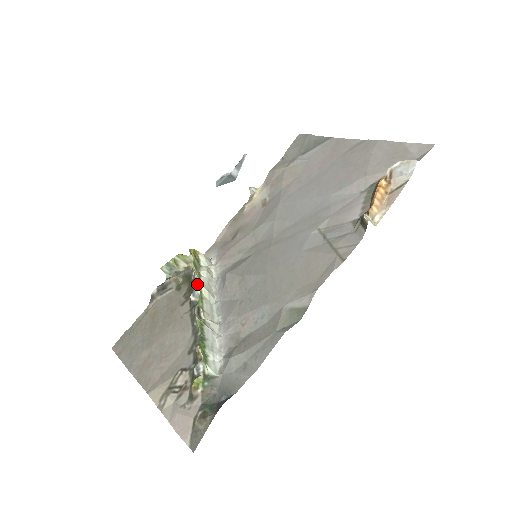
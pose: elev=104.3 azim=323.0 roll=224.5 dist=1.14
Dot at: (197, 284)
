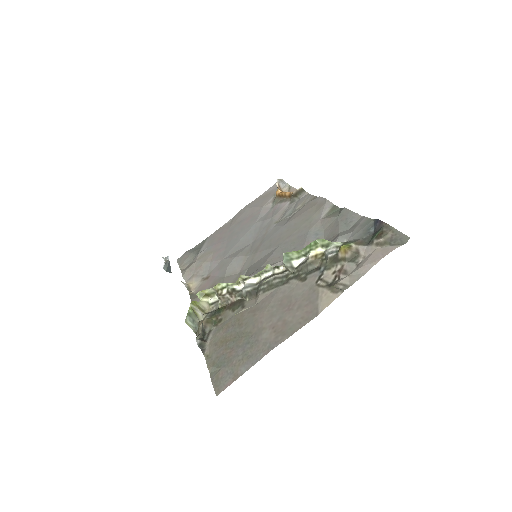
Dot at: (243, 276)
